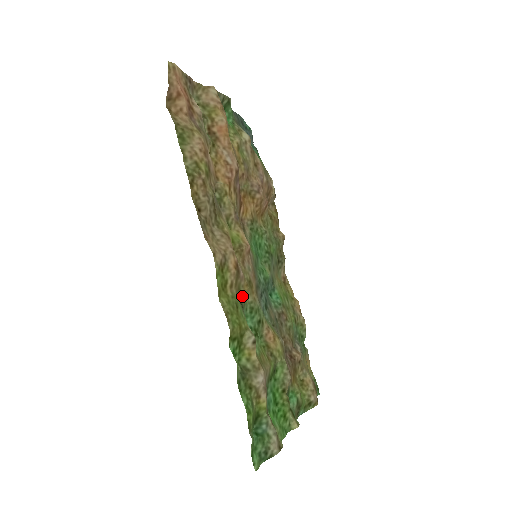
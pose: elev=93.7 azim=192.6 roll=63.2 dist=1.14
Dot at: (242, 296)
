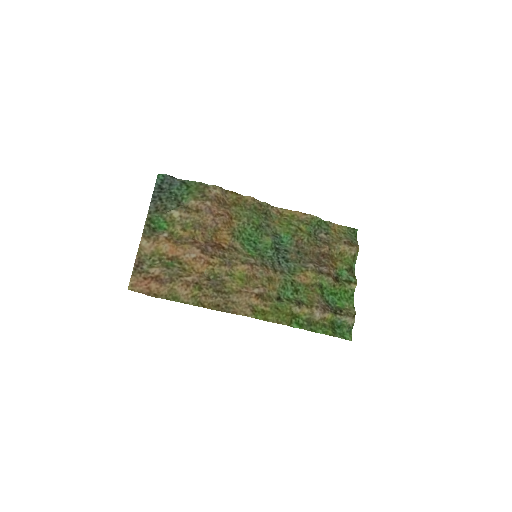
Dot at: (273, 295)
